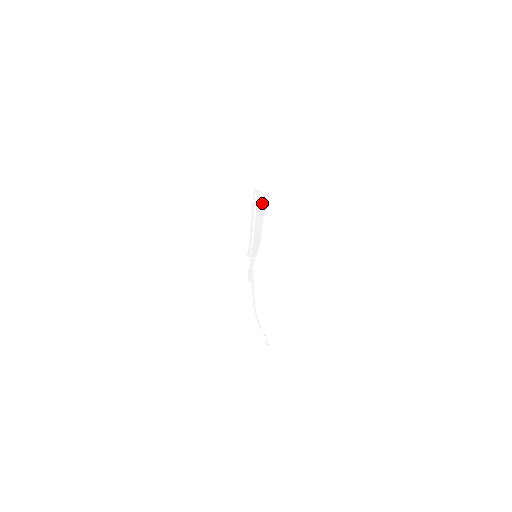
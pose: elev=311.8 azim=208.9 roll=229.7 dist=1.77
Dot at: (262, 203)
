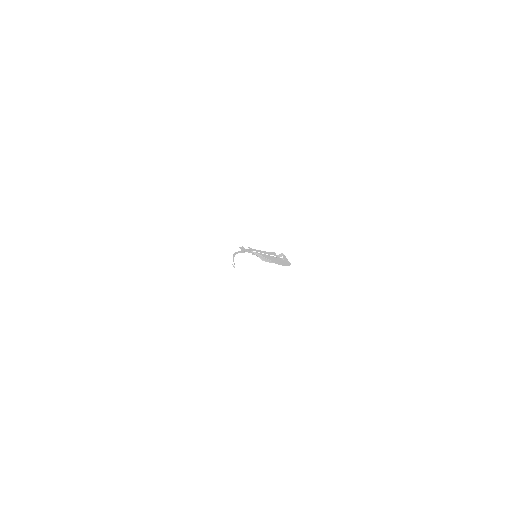
Dot at: (285, 264)
